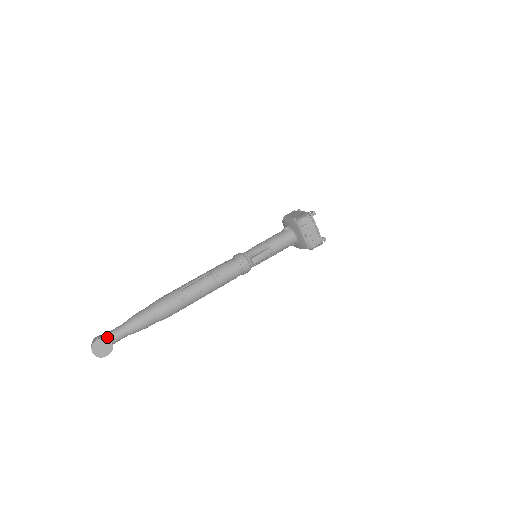
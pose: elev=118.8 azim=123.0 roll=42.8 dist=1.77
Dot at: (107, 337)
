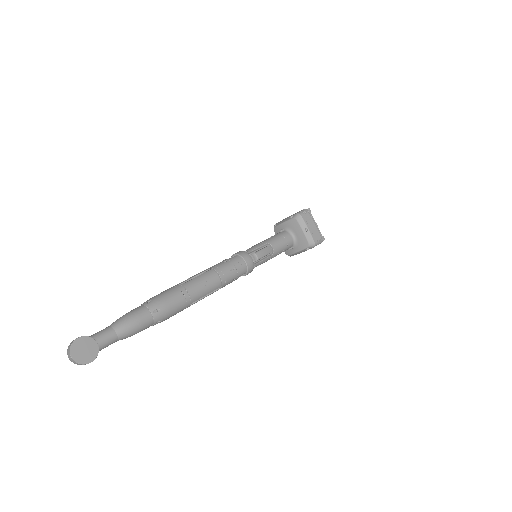
Dot at: (90, 338)
